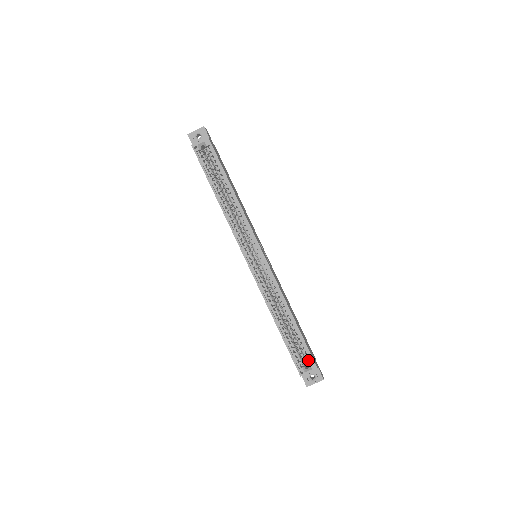
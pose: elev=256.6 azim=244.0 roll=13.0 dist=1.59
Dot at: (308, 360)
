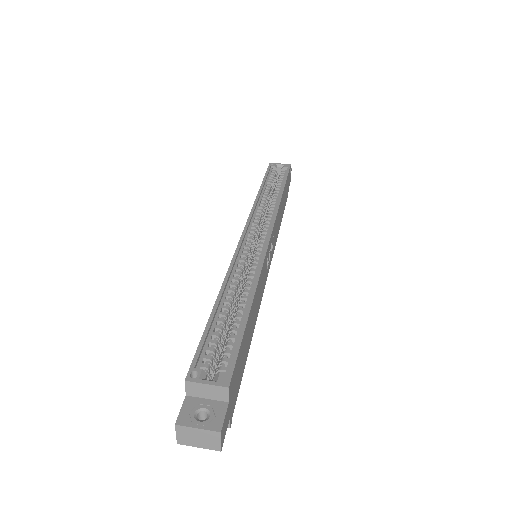
Dot at: (223, 368)
